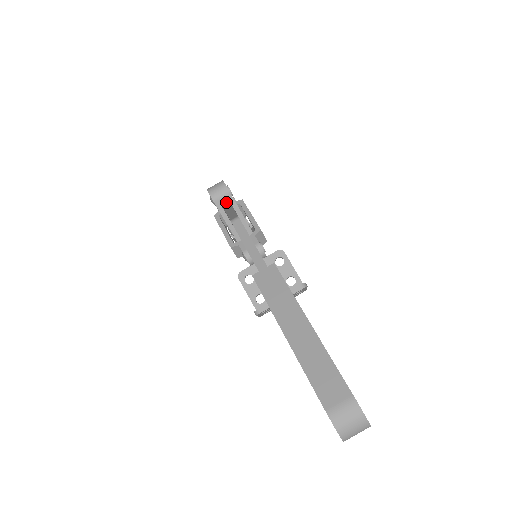
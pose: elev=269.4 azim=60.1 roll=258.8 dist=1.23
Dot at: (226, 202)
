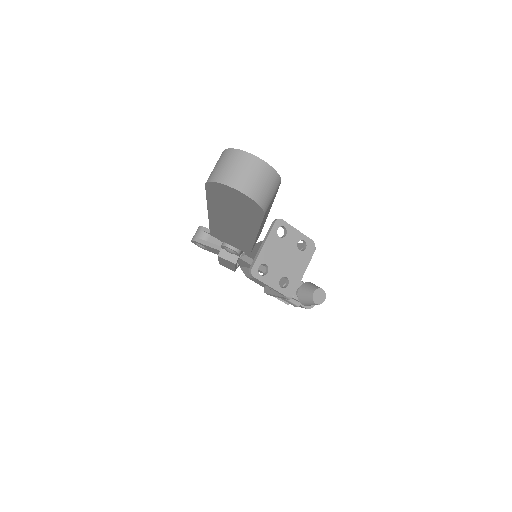
Dot at: (204, 235)
